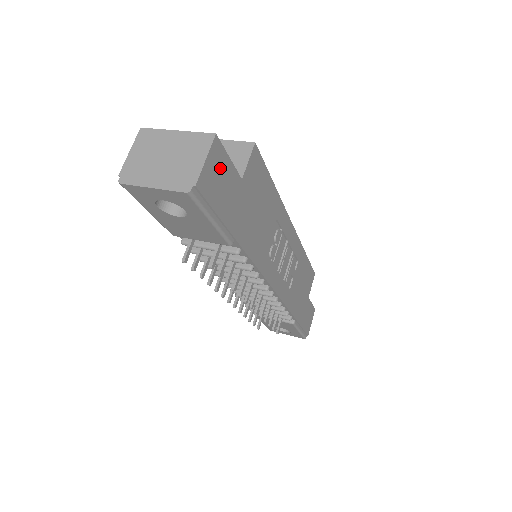
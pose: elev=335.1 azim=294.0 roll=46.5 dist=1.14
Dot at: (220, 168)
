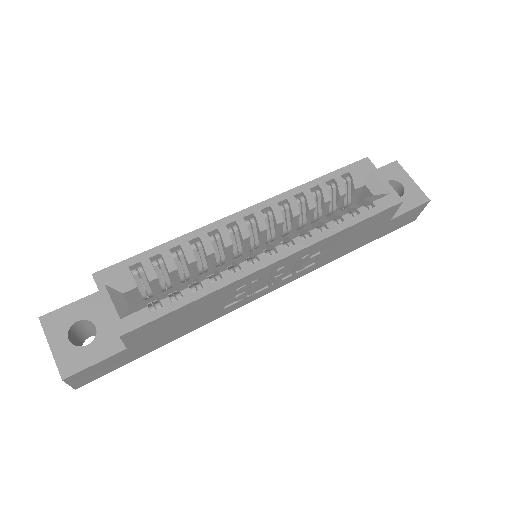
Dot at: (90, 372)
